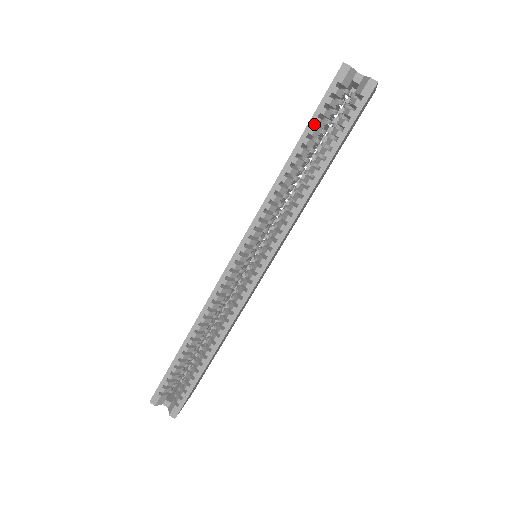
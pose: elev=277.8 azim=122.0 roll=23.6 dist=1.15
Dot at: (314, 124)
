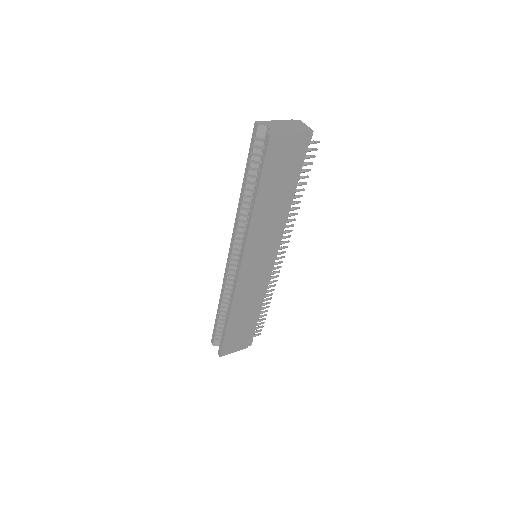
Dot at: occluded
